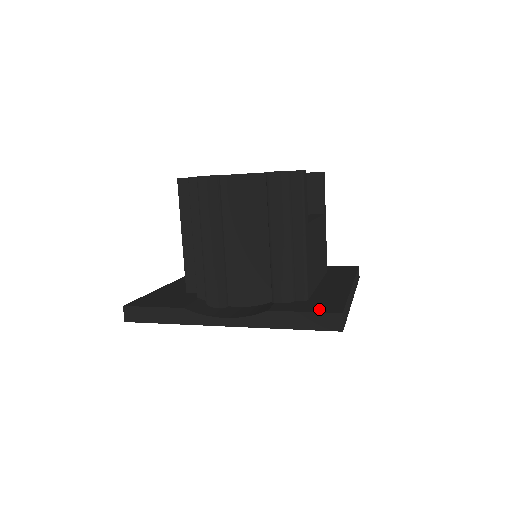
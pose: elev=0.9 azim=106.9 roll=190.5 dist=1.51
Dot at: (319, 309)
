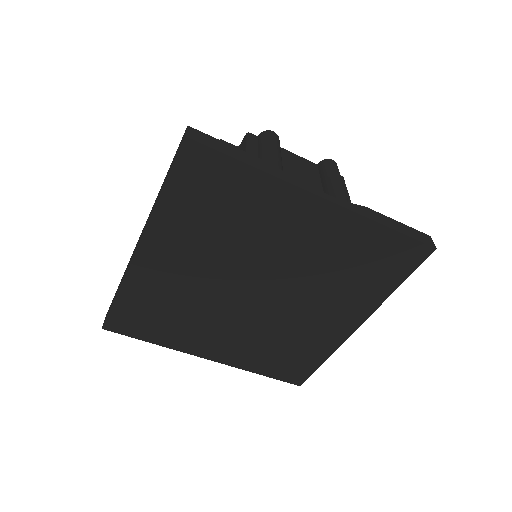
Dot at: occluded
